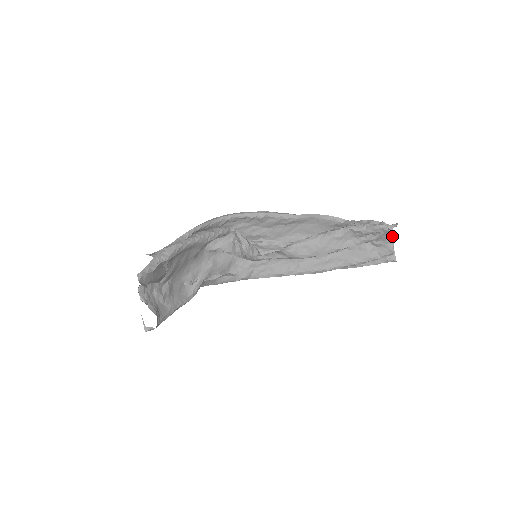
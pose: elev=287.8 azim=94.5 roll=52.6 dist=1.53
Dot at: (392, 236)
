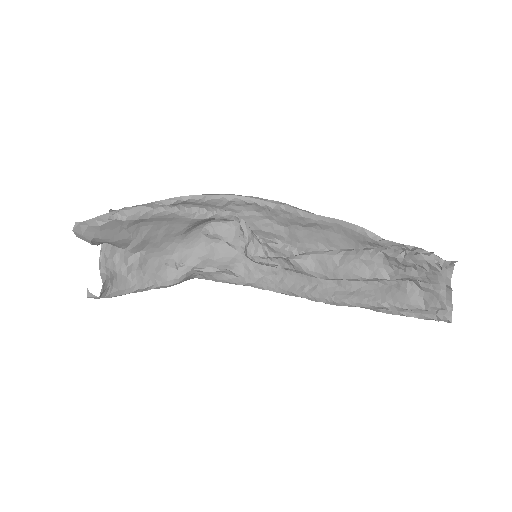
Dot at: (449, 280)
